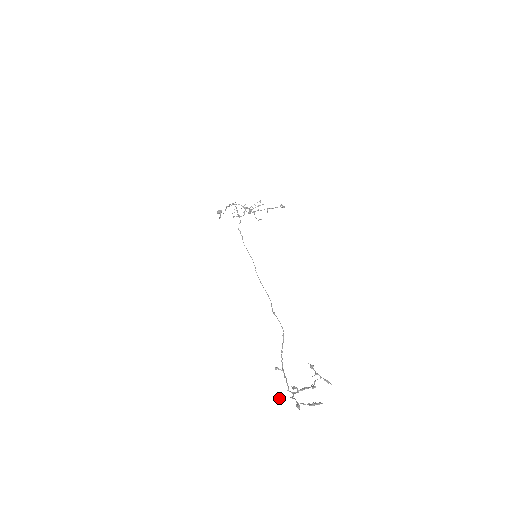
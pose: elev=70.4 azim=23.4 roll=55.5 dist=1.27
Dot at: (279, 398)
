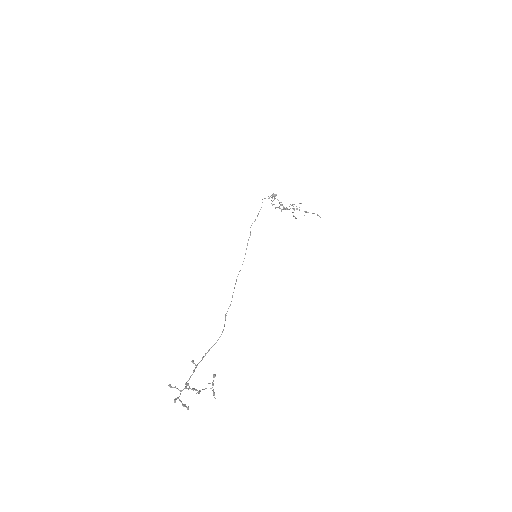
Dot at: occluded
